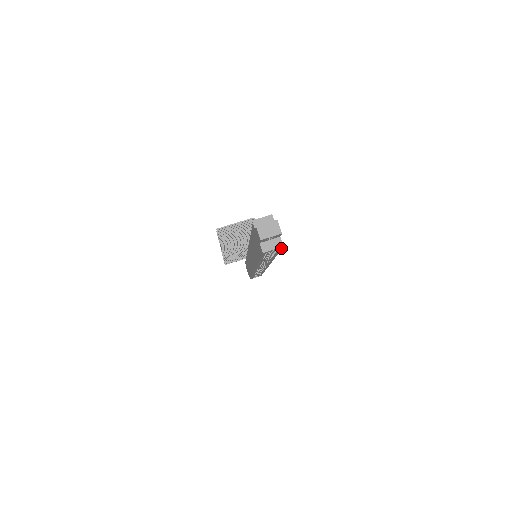
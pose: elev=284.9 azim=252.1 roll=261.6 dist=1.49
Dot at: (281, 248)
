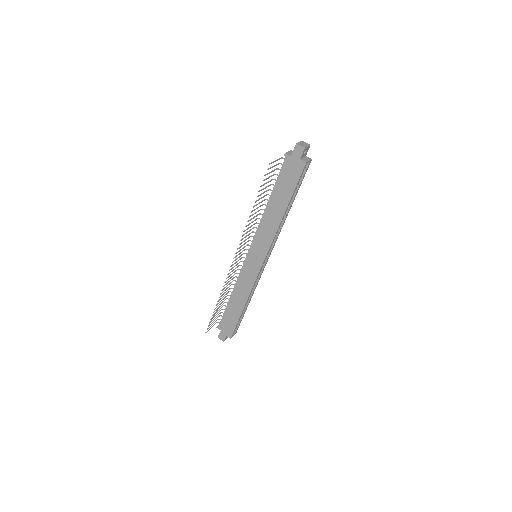
Dot at: (308, 166)
